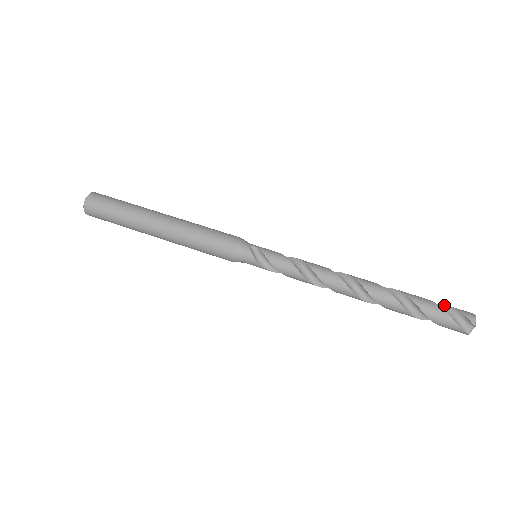
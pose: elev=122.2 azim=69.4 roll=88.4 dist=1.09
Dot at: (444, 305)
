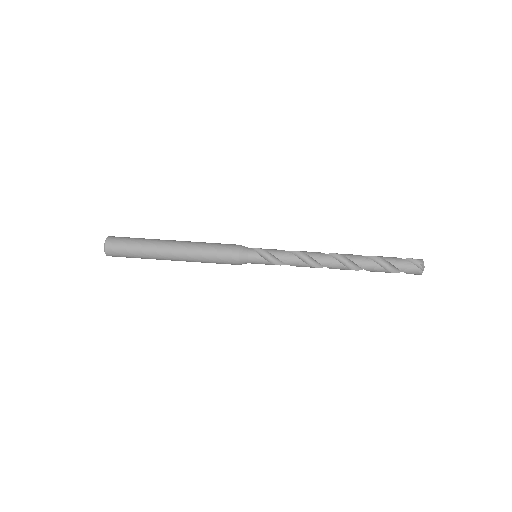
Dot at: occluded
